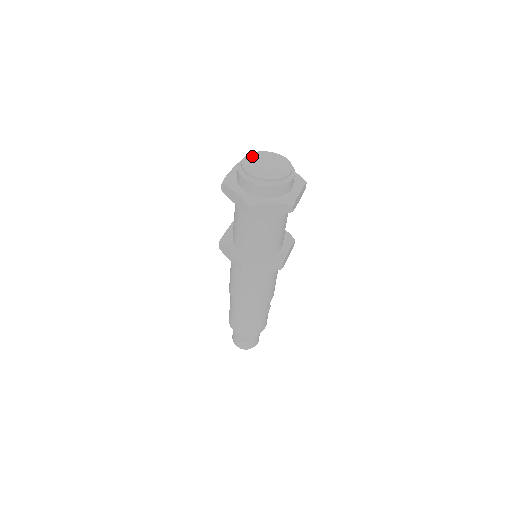
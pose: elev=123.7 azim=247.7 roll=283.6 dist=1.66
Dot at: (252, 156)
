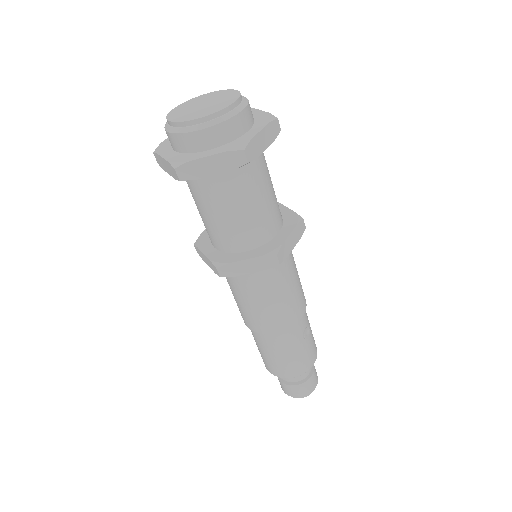
Dot at: (187, 102)
